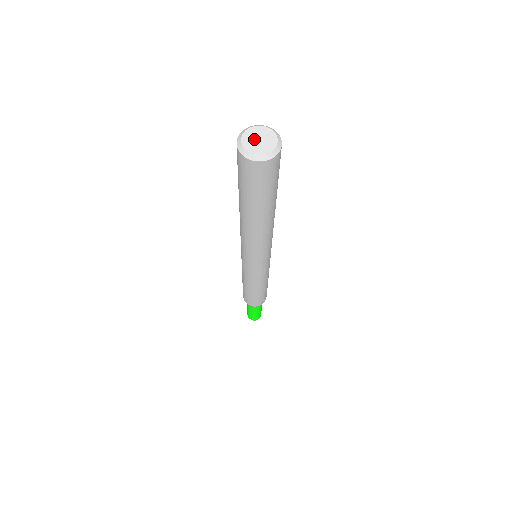
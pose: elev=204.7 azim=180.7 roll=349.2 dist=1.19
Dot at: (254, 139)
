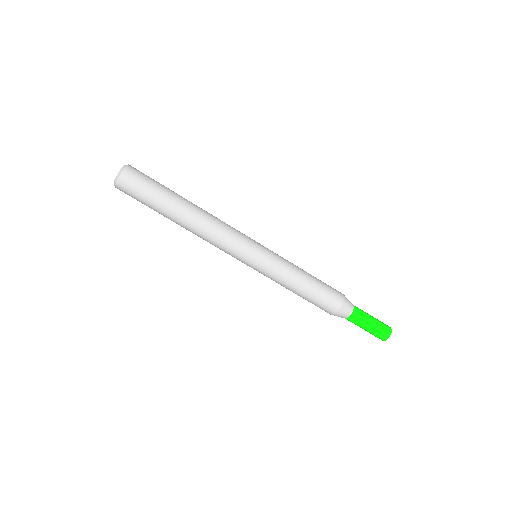
Dot at: occluded
